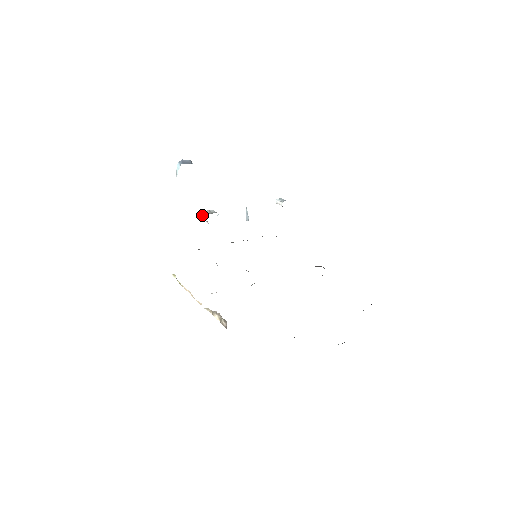
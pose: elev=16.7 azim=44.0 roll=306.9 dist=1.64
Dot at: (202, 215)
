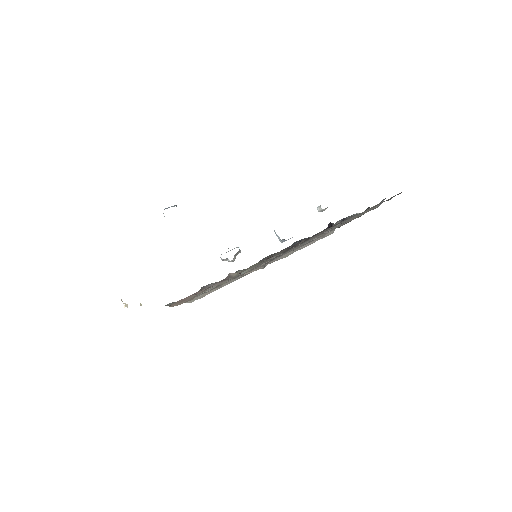
Dot at: occluded
